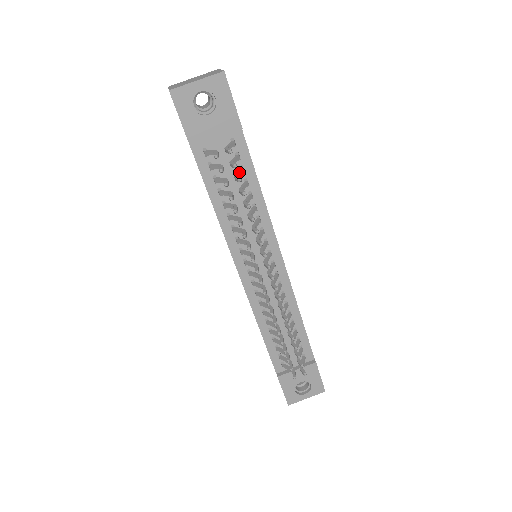
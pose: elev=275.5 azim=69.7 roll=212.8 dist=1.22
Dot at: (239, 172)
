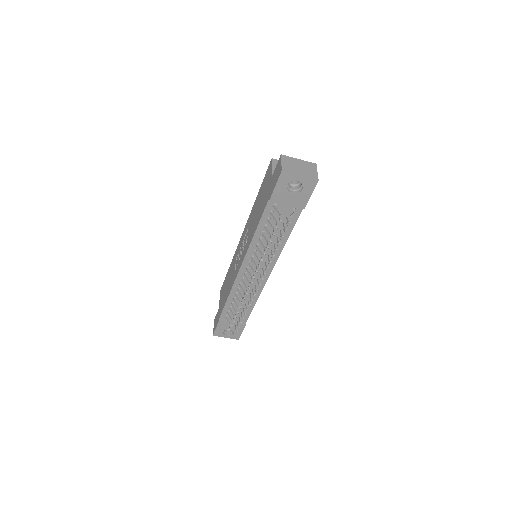
Dot at: occluded
